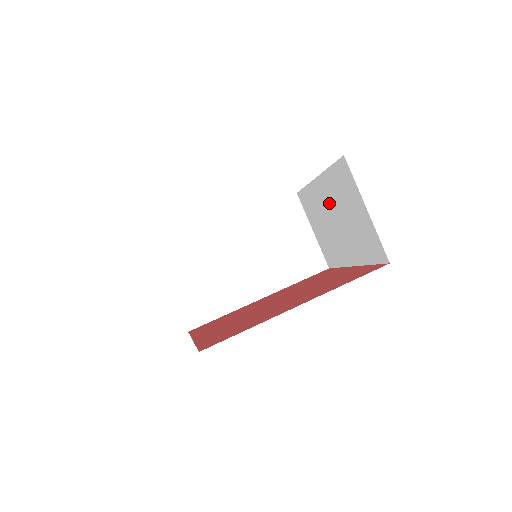
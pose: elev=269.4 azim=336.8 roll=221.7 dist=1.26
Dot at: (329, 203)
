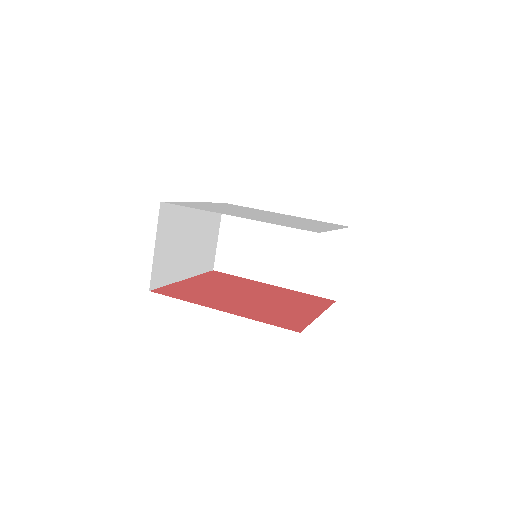
Dot at: occluded
